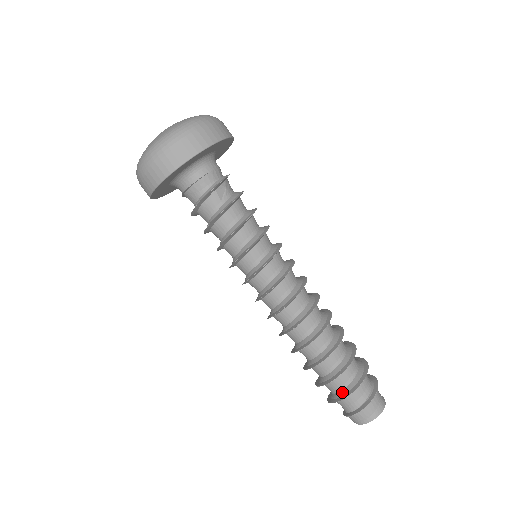
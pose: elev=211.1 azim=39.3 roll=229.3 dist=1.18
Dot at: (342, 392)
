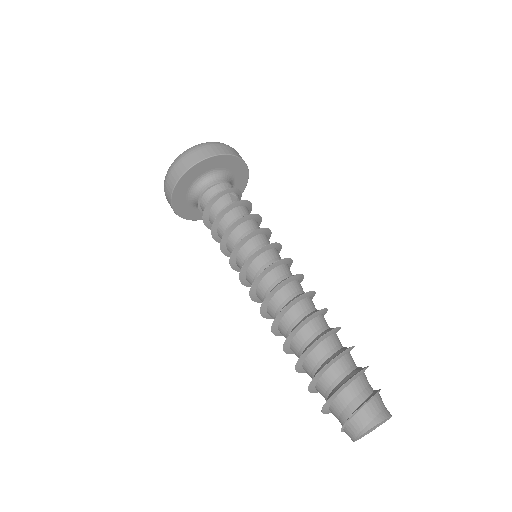
Dot at: (339, 384)
